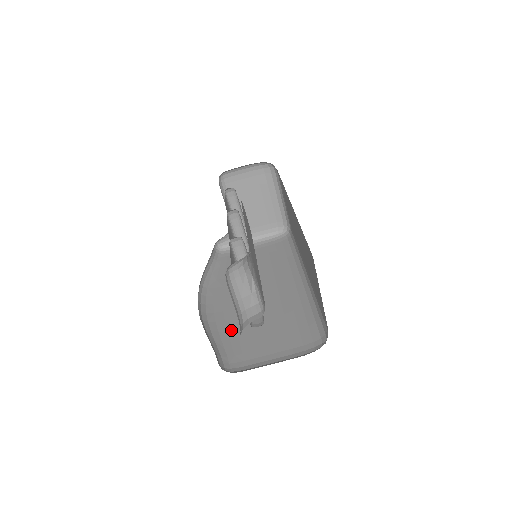
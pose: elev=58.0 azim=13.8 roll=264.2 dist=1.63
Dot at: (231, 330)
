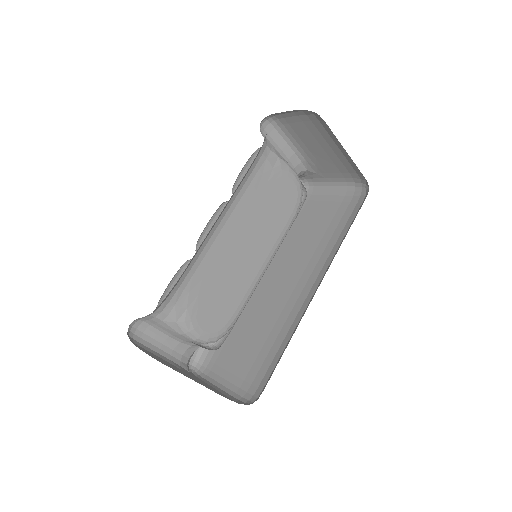
Dot at: occluded
